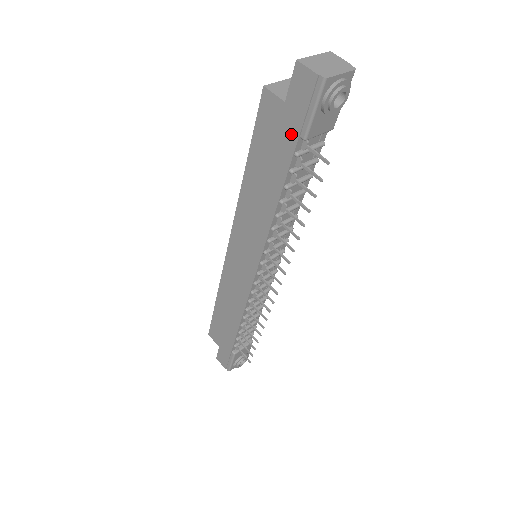
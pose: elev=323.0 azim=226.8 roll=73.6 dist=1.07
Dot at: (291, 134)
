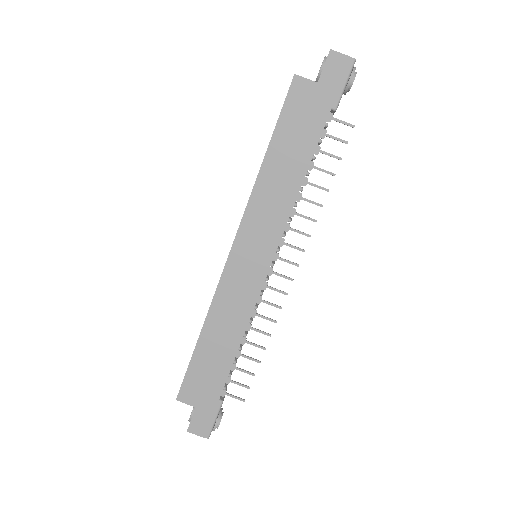
Dot at: (324, 107)
